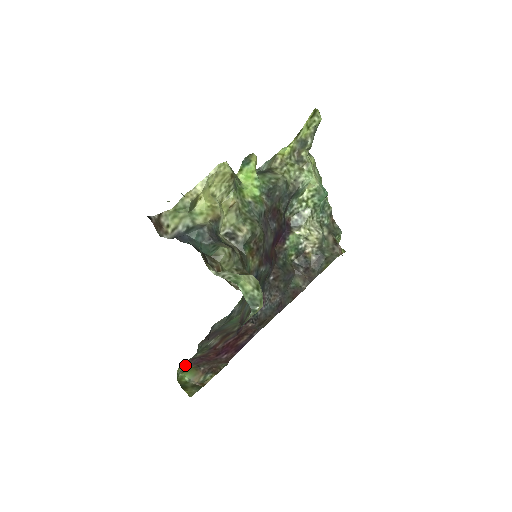
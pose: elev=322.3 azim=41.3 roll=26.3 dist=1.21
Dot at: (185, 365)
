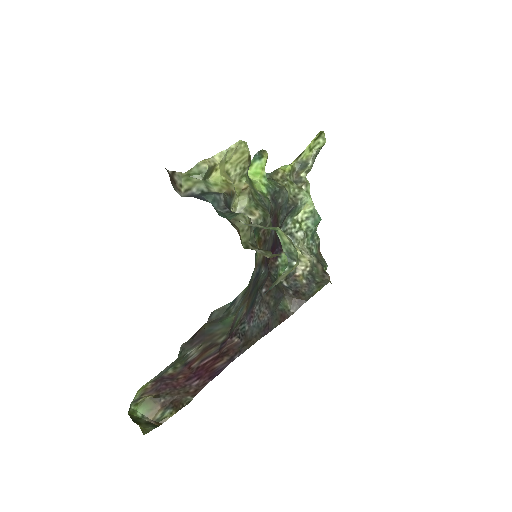
Dot at: (145, 389)
